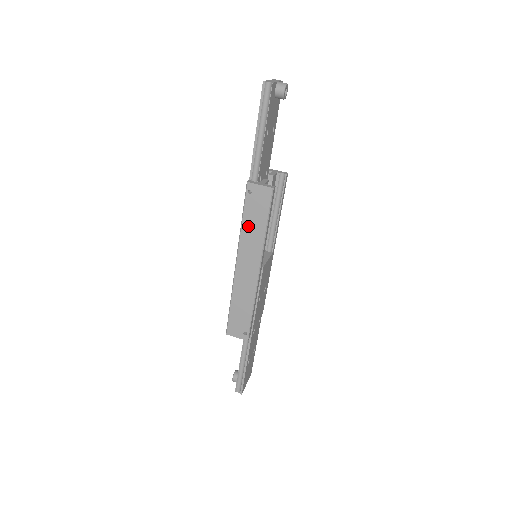
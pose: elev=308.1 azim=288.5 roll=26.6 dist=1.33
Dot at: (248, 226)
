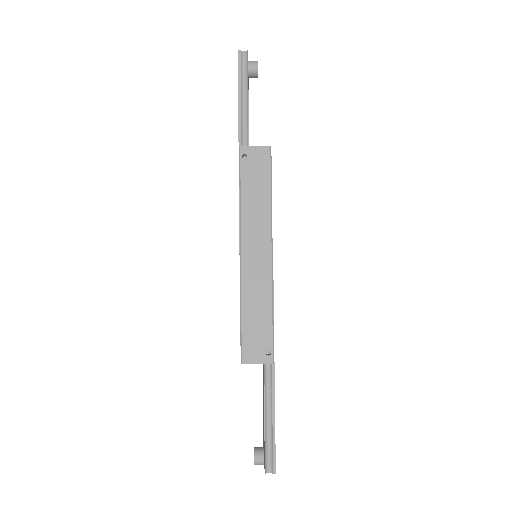
Dot at: (249, 198)
